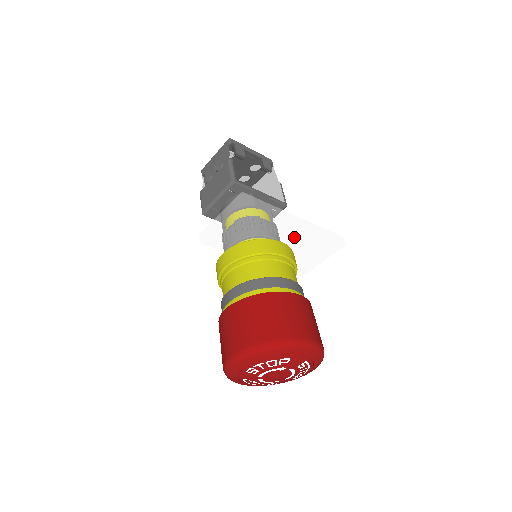
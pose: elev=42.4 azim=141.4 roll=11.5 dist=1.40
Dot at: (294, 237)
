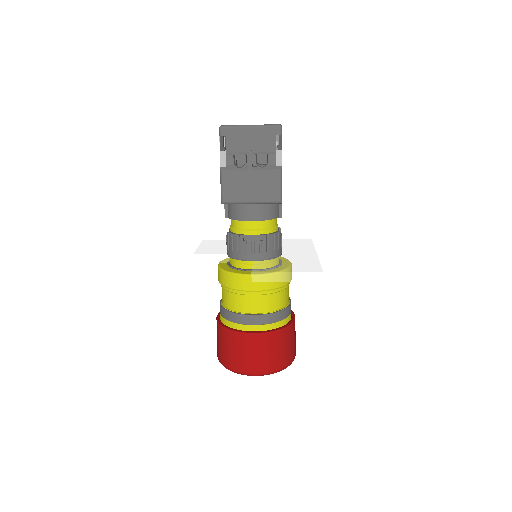
Dot at: occluded
